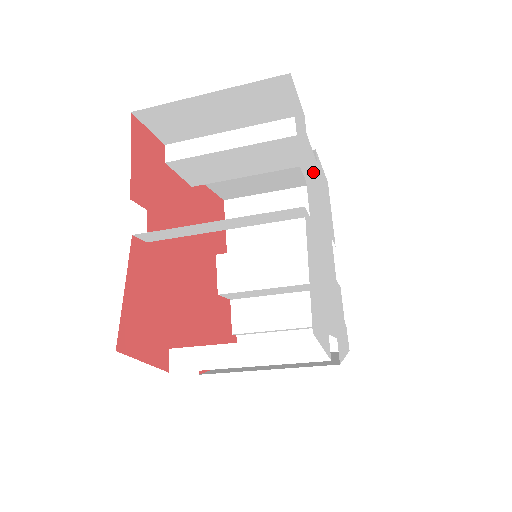
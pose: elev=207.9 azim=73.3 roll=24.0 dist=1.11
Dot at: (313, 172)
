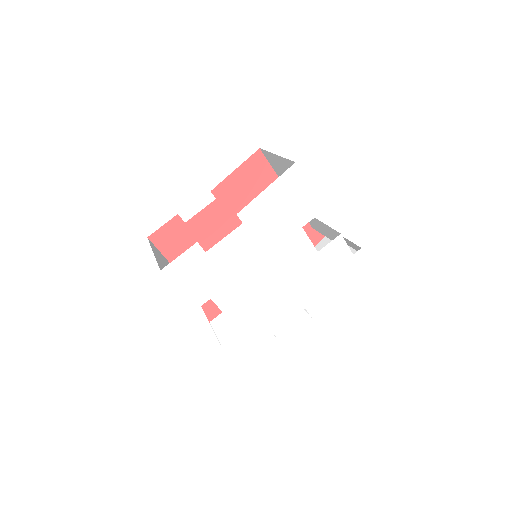
Dot at: (229, 257)
